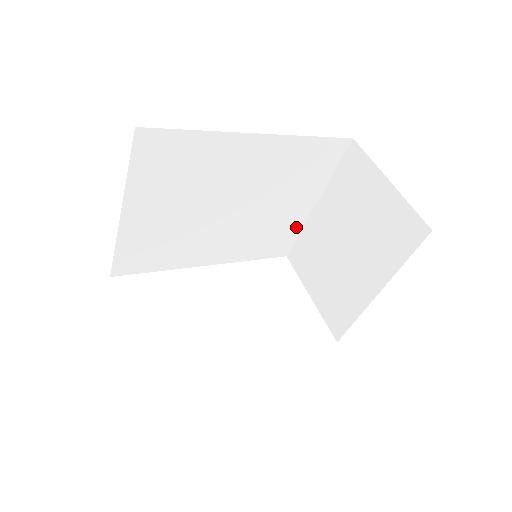
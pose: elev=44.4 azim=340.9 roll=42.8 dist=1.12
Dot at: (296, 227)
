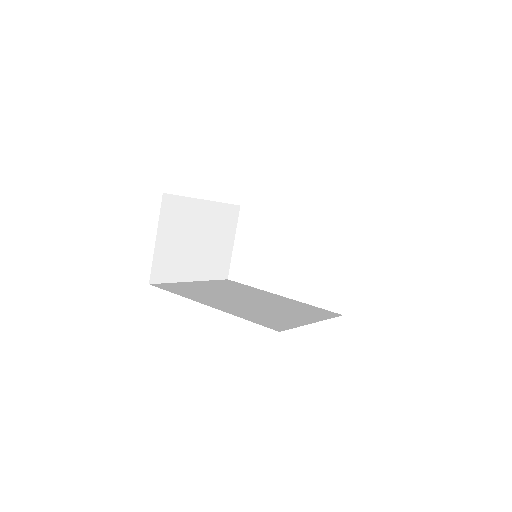
Dot at: occluded
